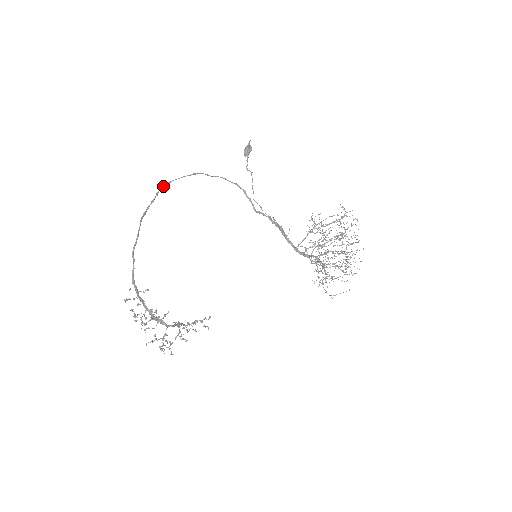
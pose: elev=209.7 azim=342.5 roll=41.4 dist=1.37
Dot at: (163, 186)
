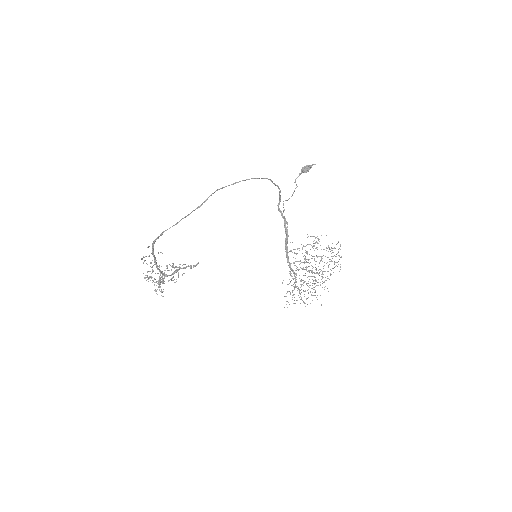
Dot at: (215, 191)
